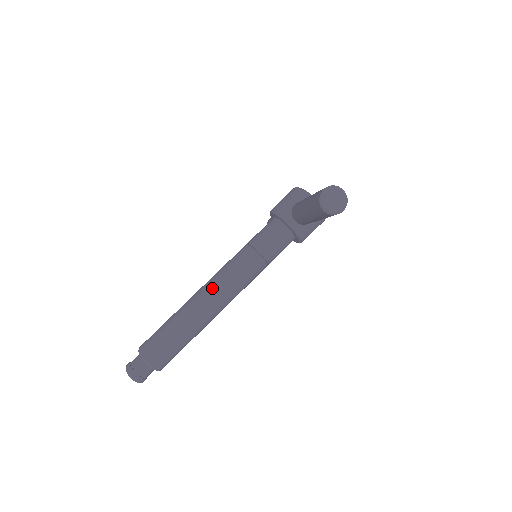
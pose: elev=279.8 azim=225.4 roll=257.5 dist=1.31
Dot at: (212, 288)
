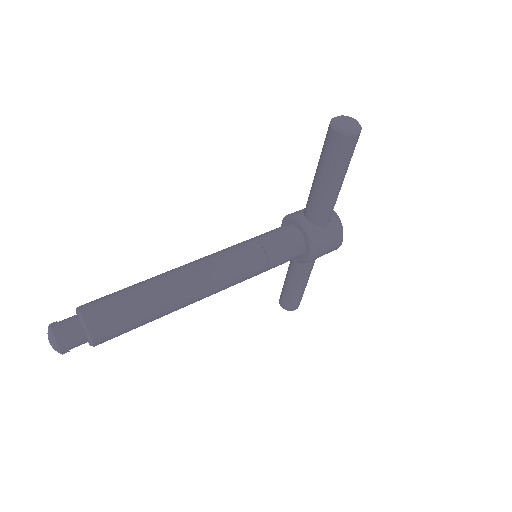
Dot at: (194, 262)
